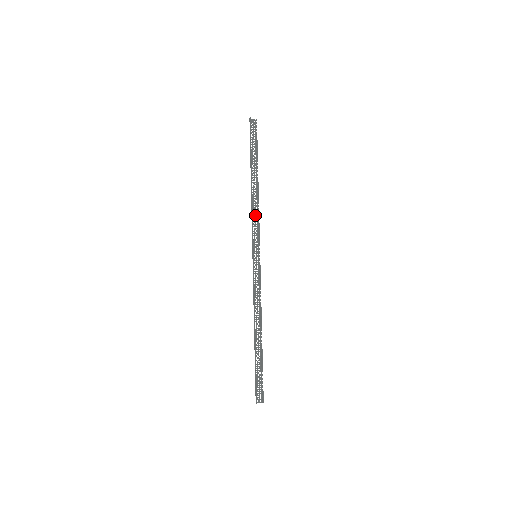
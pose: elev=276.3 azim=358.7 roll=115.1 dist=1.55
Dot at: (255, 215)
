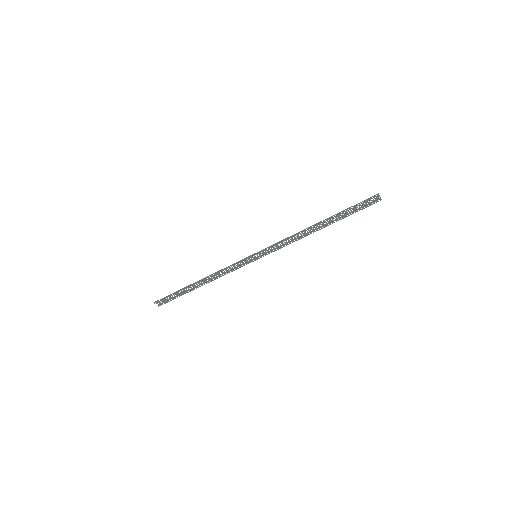
Dot at: occluded
